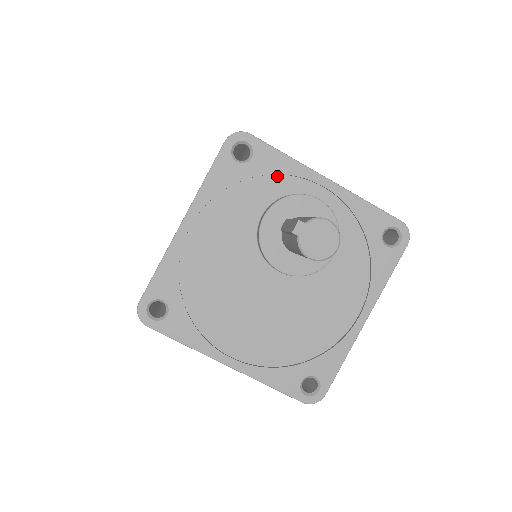
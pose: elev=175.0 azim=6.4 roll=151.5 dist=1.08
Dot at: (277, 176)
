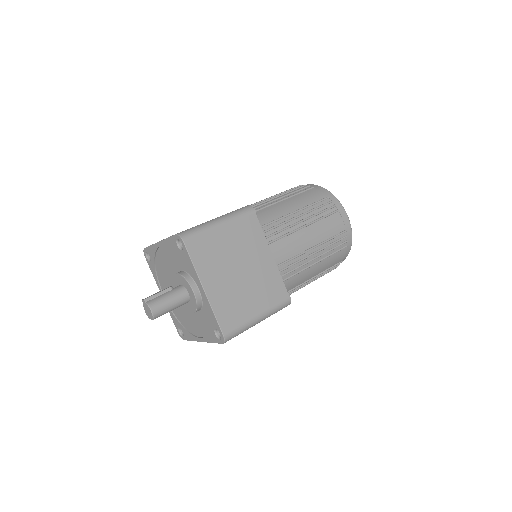
Dot at: (189, 266)
